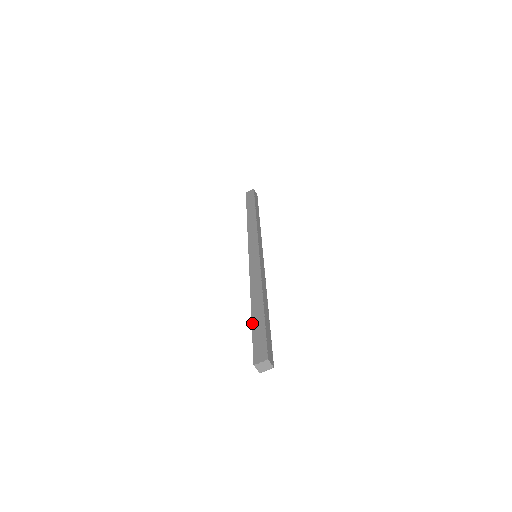
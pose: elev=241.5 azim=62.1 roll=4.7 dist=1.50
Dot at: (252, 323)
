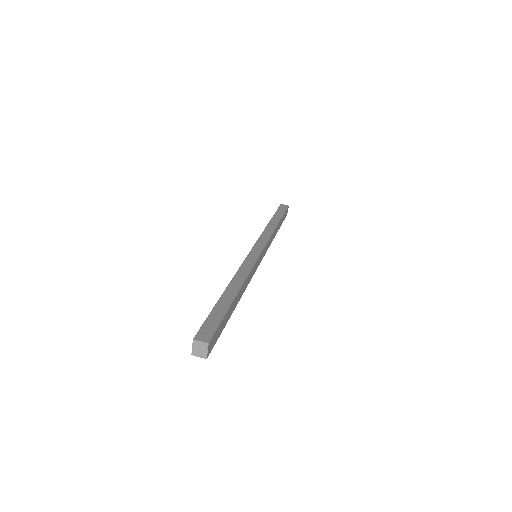
Dot at: occluded
